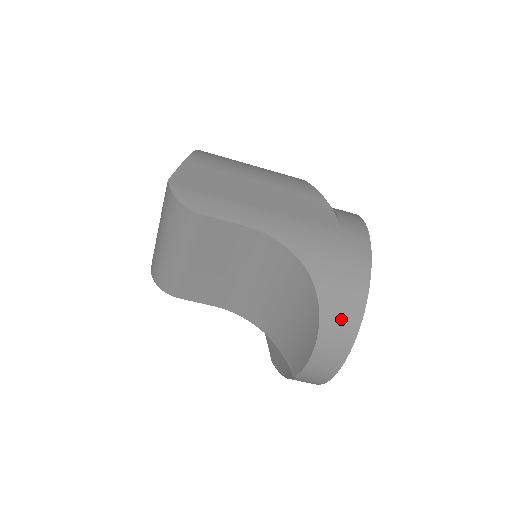
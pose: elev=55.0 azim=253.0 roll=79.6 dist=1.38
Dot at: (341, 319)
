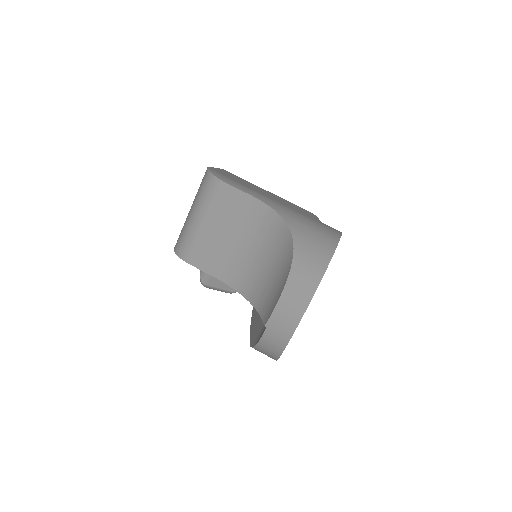
Dot at: (309, 266)
